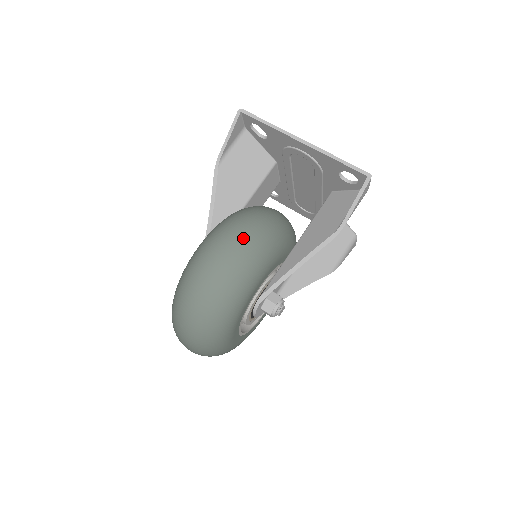
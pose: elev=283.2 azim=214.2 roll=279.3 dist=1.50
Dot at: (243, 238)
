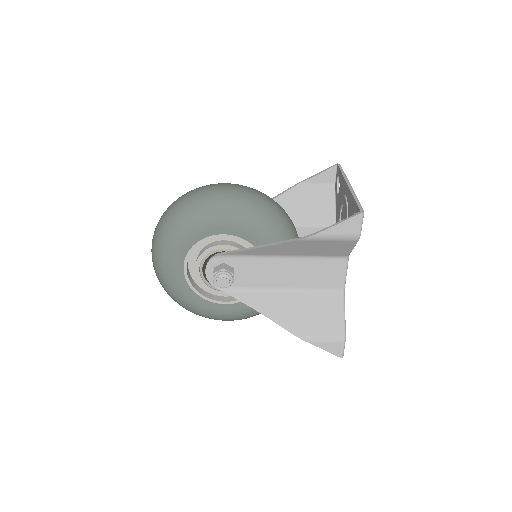
Dot at: (249, 191)
